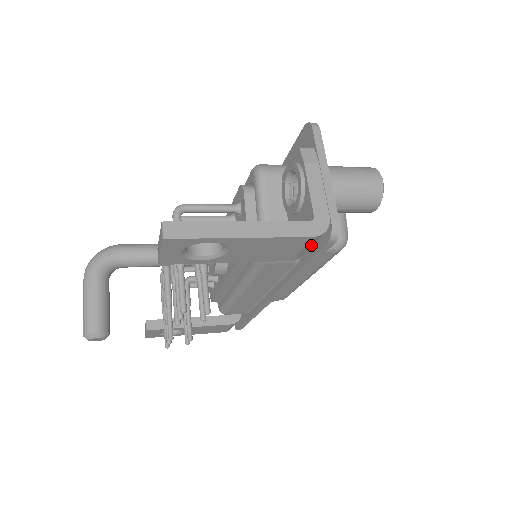
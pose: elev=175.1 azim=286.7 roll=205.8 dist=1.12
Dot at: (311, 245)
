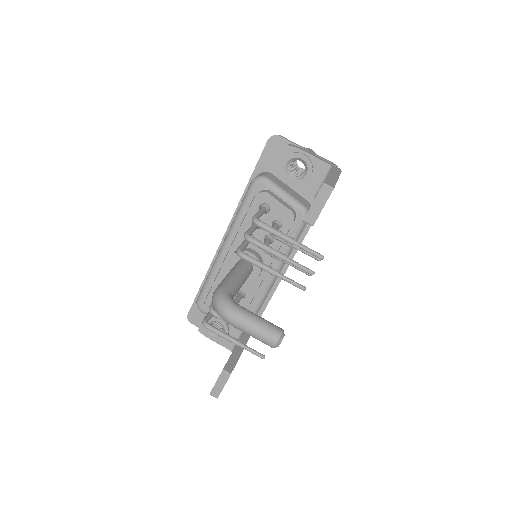
Dot at: occluded
